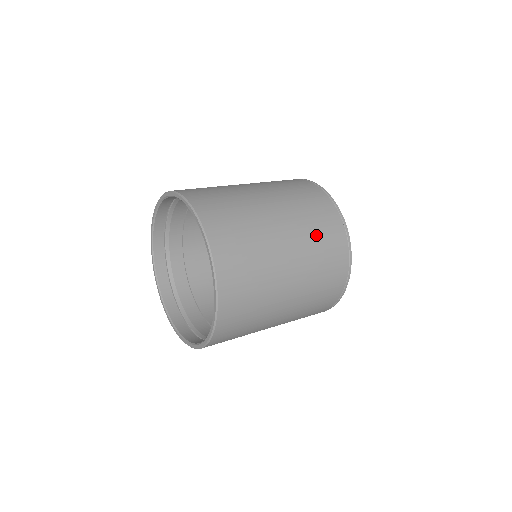
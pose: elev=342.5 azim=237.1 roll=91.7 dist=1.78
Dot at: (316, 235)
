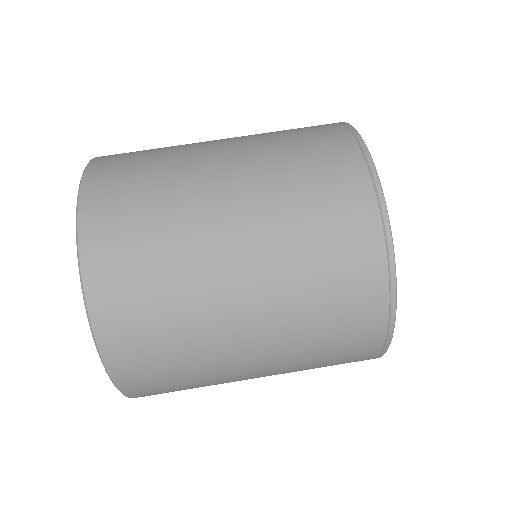
Dot at: (318, 334)
